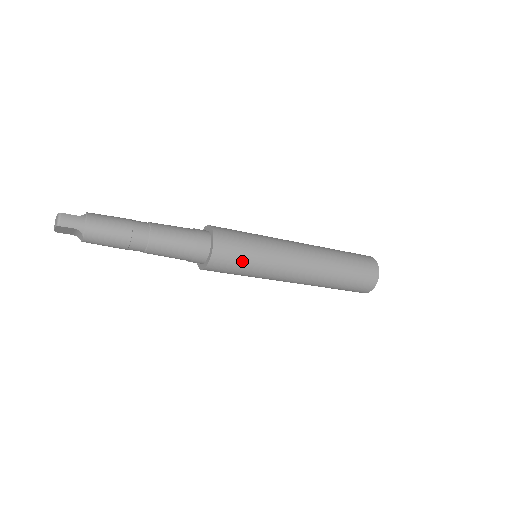
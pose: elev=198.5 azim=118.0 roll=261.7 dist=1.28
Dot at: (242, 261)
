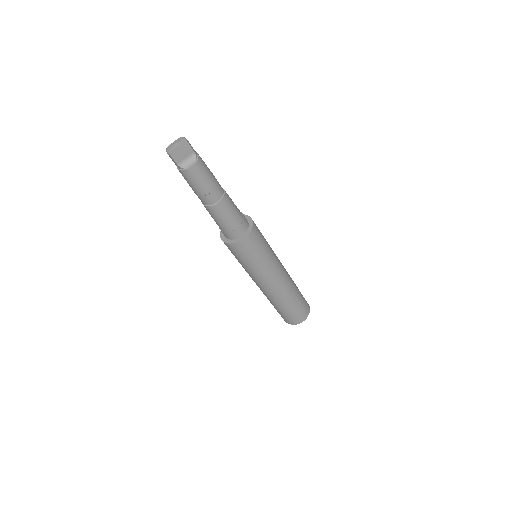
Dot at: (264, 242)
